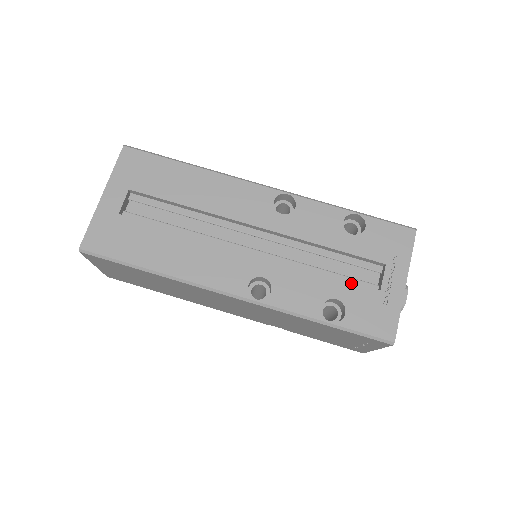
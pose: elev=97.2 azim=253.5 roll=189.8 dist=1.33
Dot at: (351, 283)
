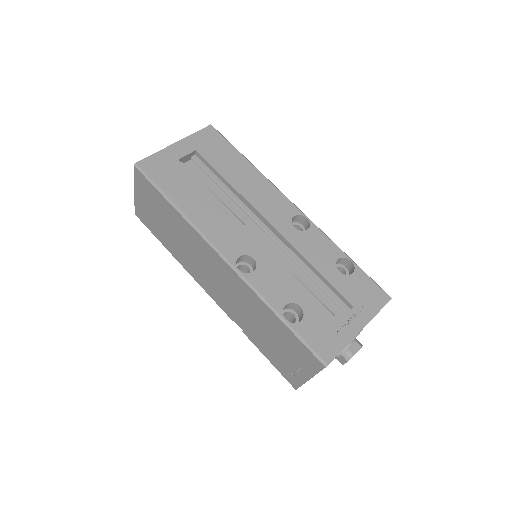
Dot at: (319, 303)
